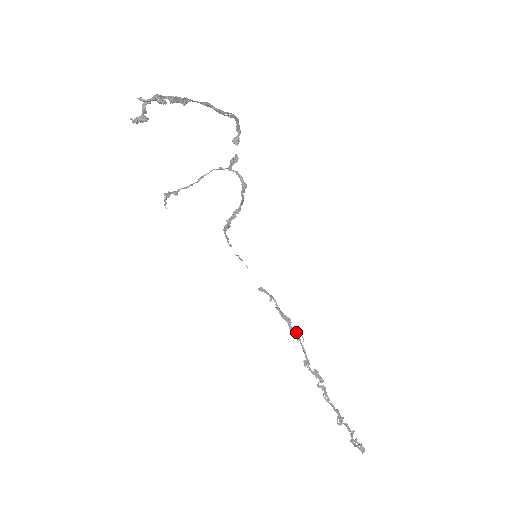
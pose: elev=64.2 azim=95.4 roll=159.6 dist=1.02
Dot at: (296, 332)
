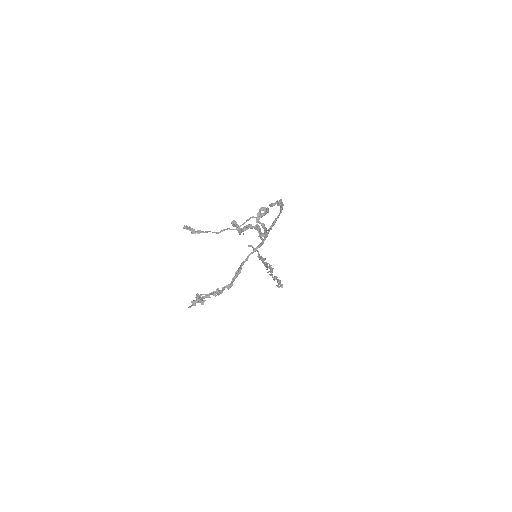
Dot at: (266, 264)
